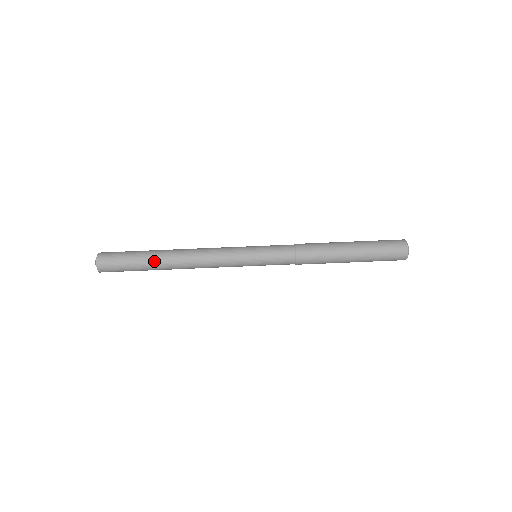
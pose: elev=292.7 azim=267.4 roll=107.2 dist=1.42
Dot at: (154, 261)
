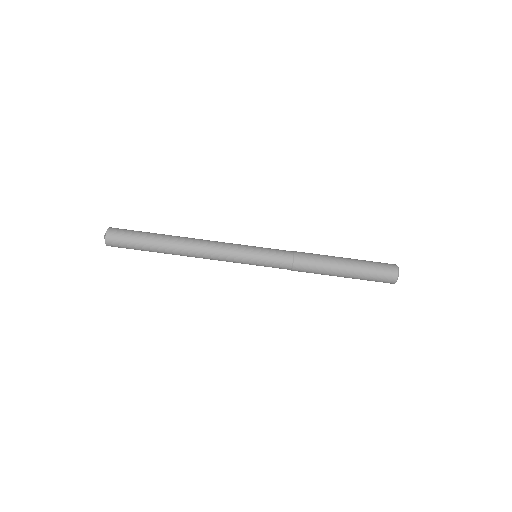
Dot at: (160, 249)
